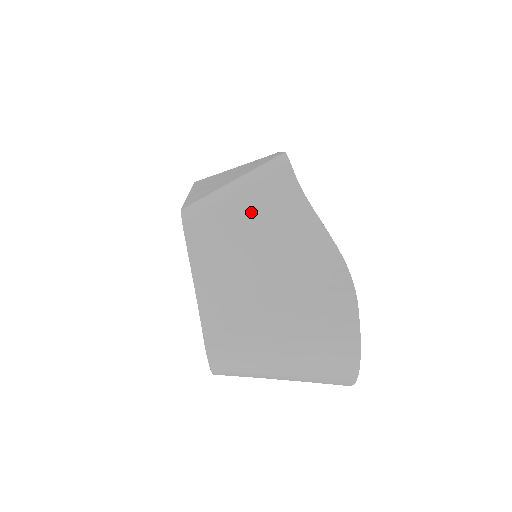
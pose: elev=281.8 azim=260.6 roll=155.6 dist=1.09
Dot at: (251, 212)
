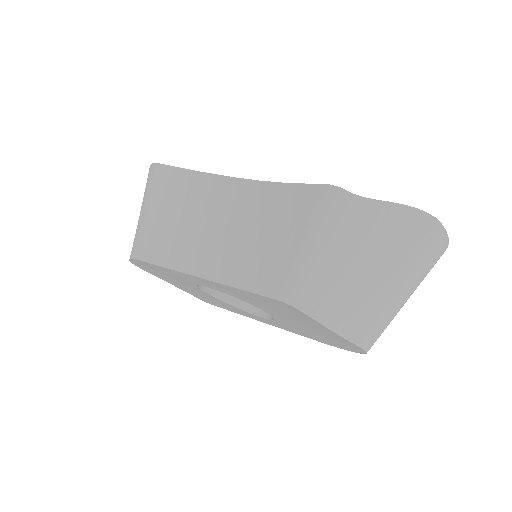
Dot at: (336, 246)
